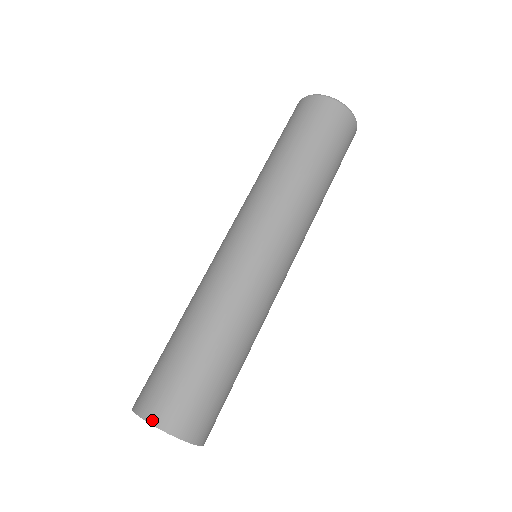
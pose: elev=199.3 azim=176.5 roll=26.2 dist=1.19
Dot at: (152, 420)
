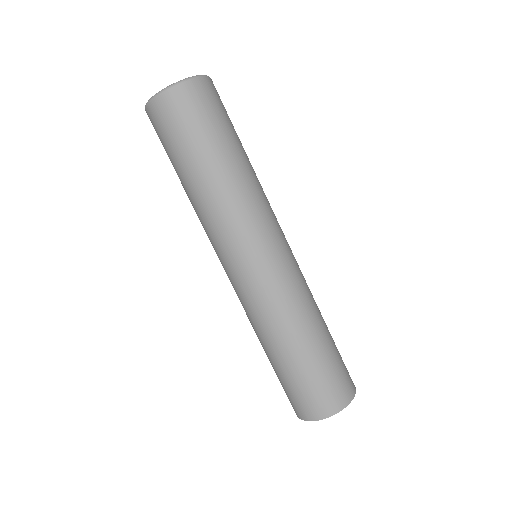
Dot at: (309, 419)
